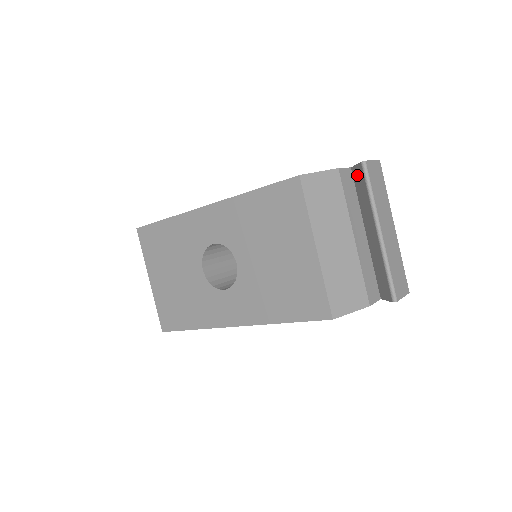
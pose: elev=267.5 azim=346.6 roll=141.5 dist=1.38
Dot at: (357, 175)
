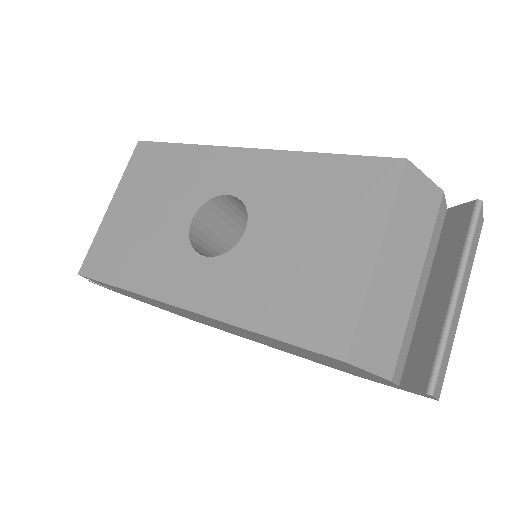
Dot at: (456, 217)
